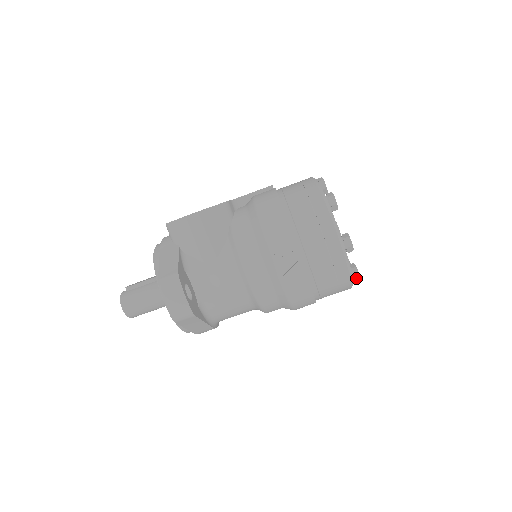
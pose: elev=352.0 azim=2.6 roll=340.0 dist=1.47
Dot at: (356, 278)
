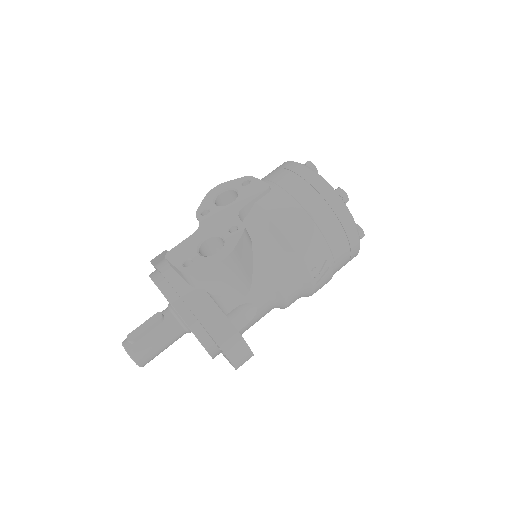
Dot at: occluded
